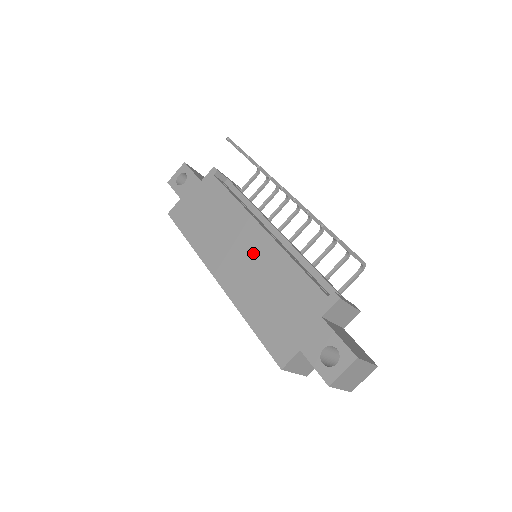
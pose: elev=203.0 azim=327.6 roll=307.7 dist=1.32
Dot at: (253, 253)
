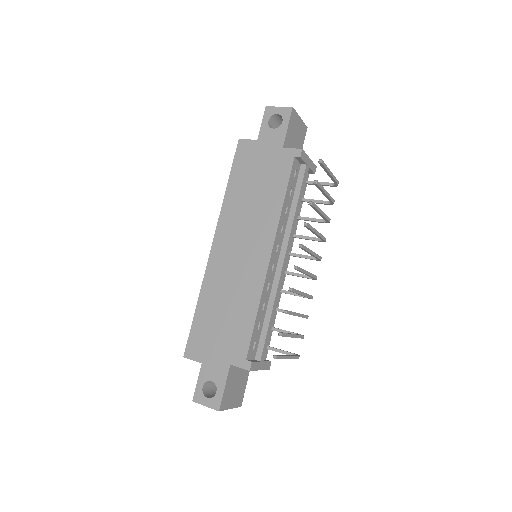
Dot at: (246, 265)
